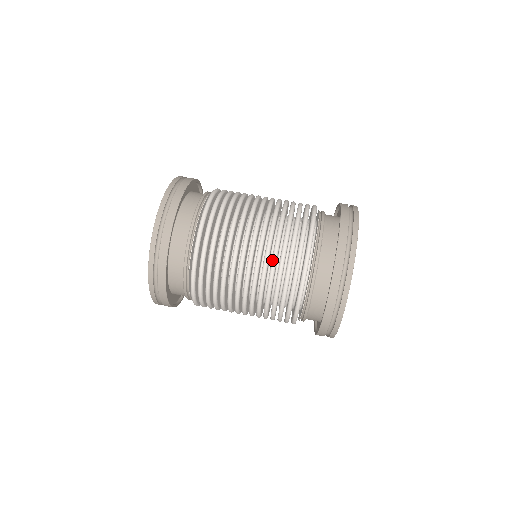
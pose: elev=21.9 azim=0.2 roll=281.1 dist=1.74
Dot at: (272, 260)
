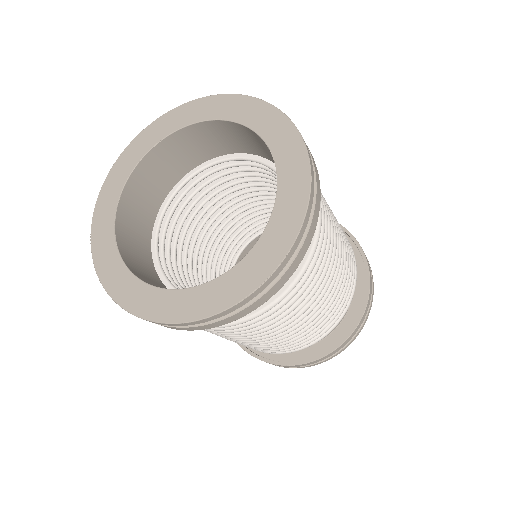
Dot at: (328, 313)
